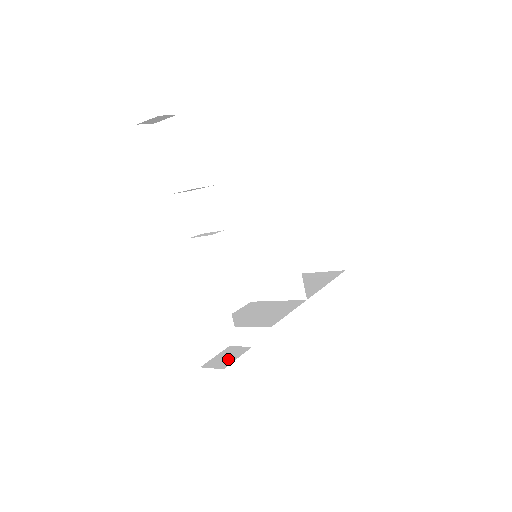
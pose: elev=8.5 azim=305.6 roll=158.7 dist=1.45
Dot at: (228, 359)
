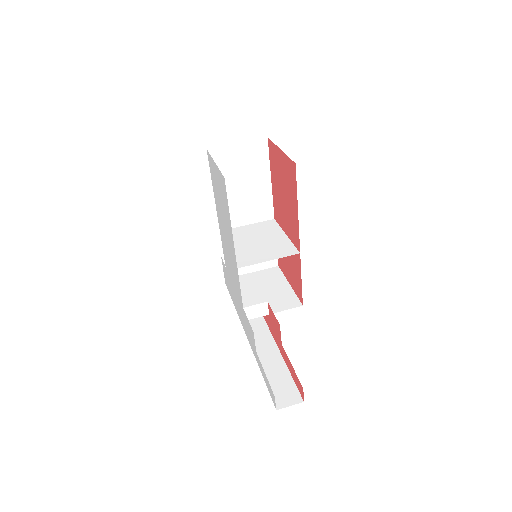
Dot at: occluded
